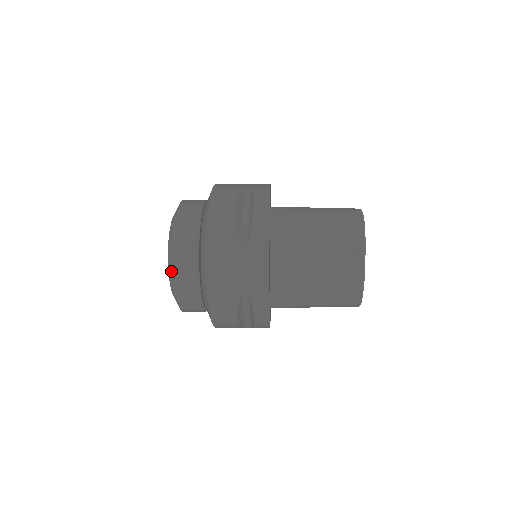
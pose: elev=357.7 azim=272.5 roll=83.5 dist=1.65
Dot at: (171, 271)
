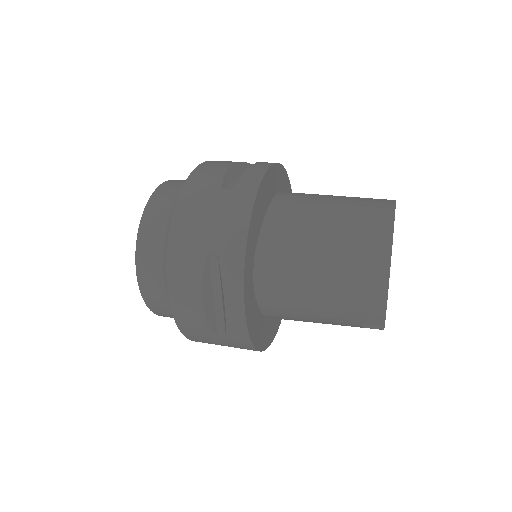
Dot at: occluded
